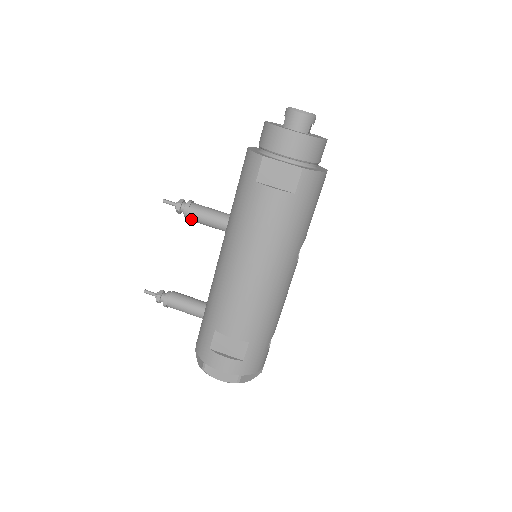
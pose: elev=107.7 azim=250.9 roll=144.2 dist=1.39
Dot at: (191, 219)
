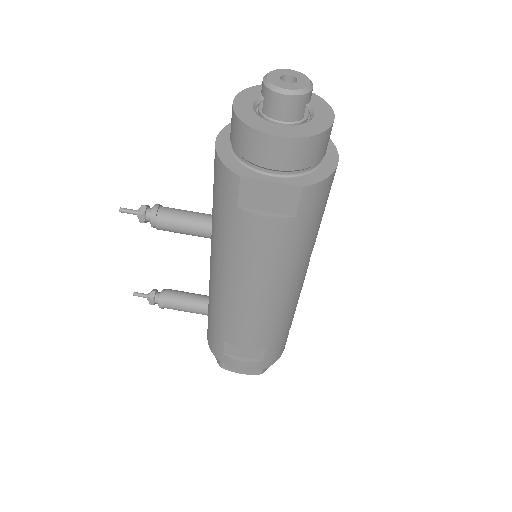
Dot at: (163, 230)
